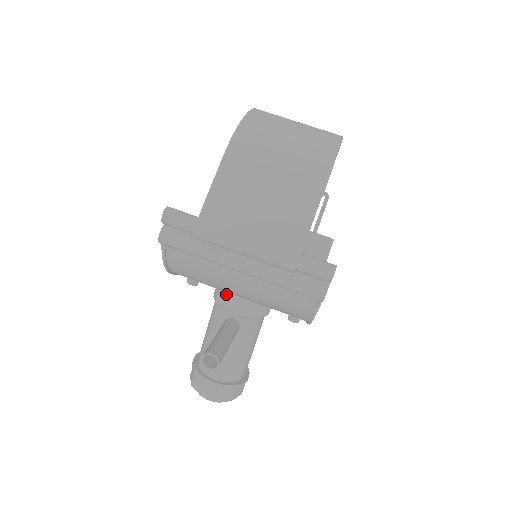
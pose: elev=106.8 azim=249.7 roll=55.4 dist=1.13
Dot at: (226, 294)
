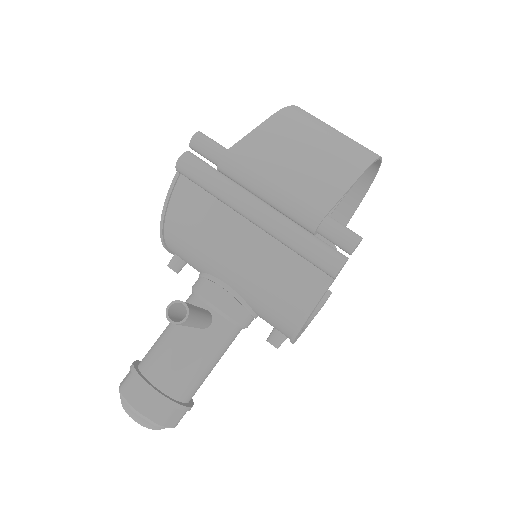
Dot at: (211, 278)
